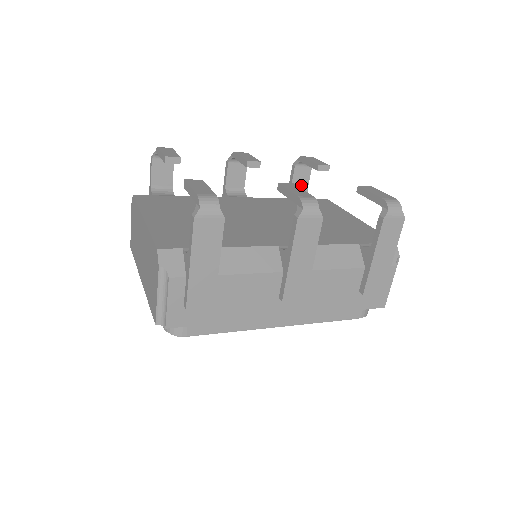
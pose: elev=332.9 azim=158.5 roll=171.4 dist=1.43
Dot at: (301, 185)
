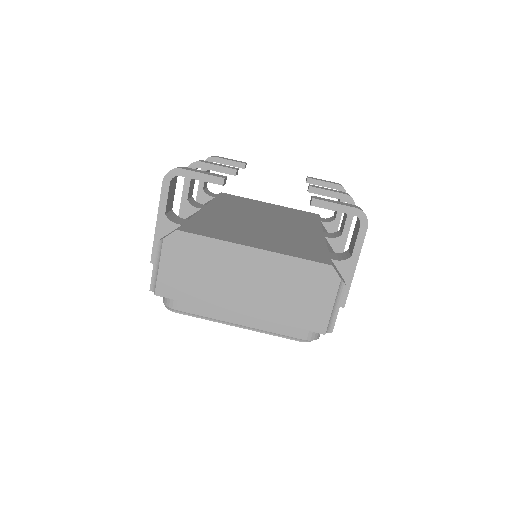
Dot at: (206, 184)
